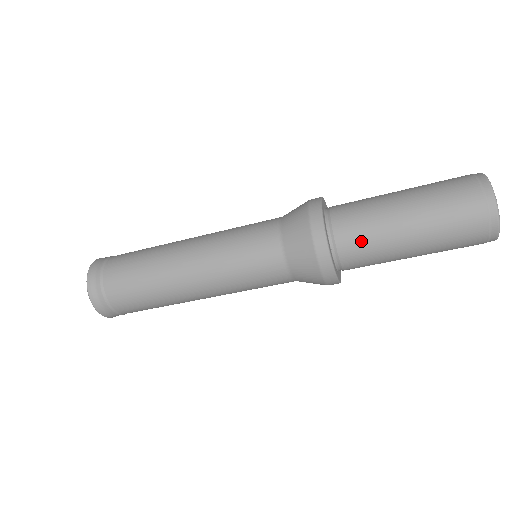
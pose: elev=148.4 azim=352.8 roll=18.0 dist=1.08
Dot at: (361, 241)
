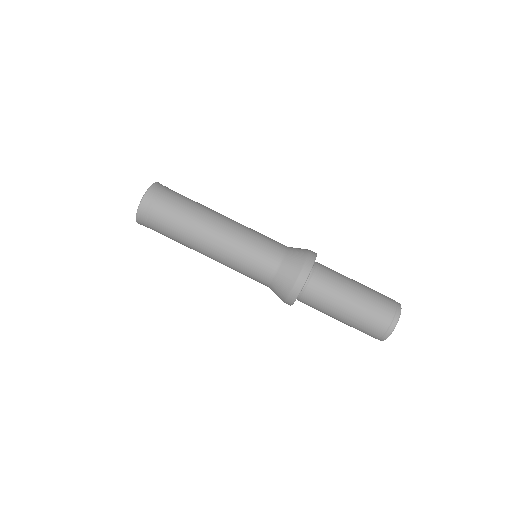
Dot at: (324, 289)
